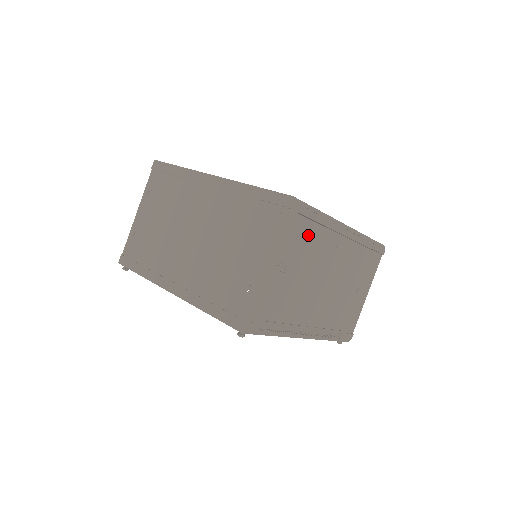
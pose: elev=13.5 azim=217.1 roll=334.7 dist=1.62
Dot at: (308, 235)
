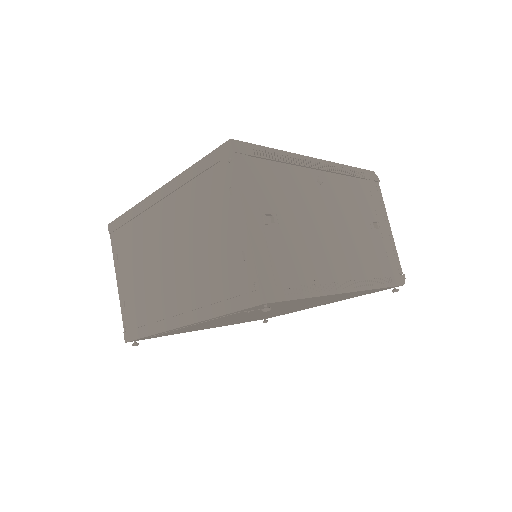
Dot at: (276, 177)
